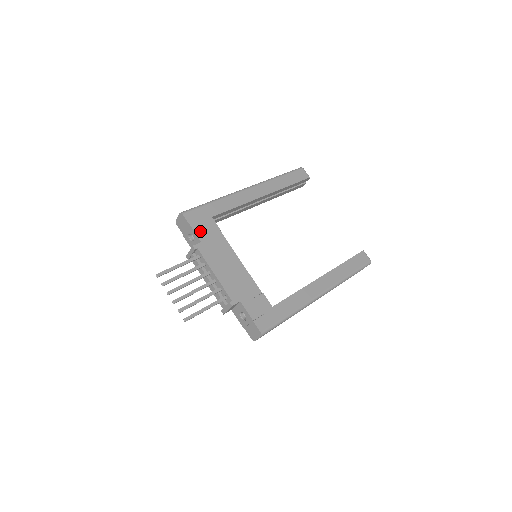
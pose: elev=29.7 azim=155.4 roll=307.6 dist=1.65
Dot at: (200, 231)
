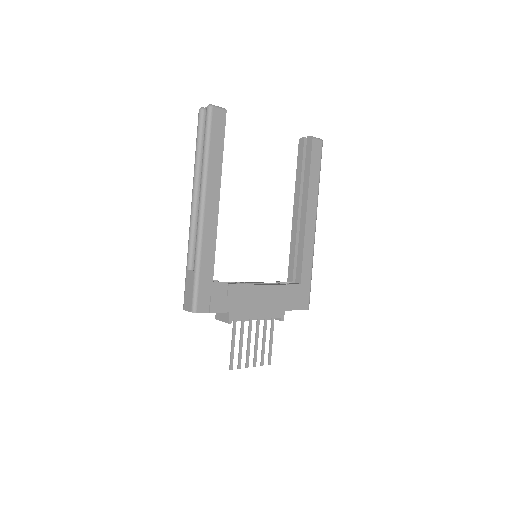
Dot at: (220, 306)
